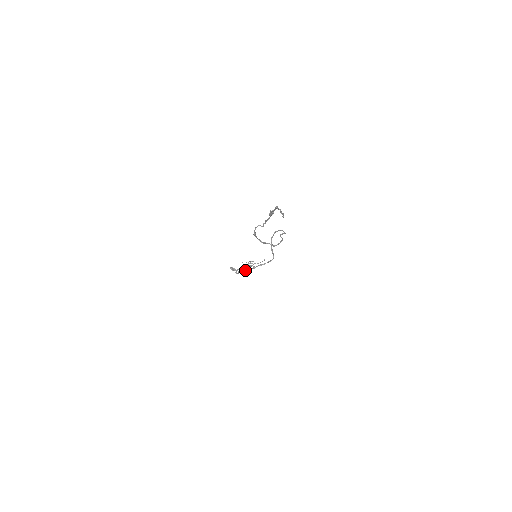
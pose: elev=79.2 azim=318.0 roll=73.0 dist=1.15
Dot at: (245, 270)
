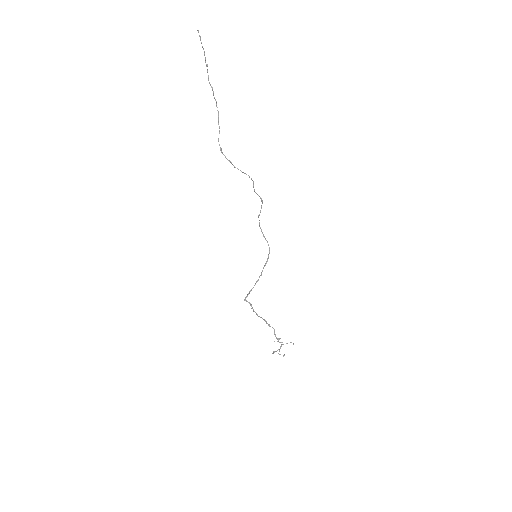
Dot at: (265, 320)
